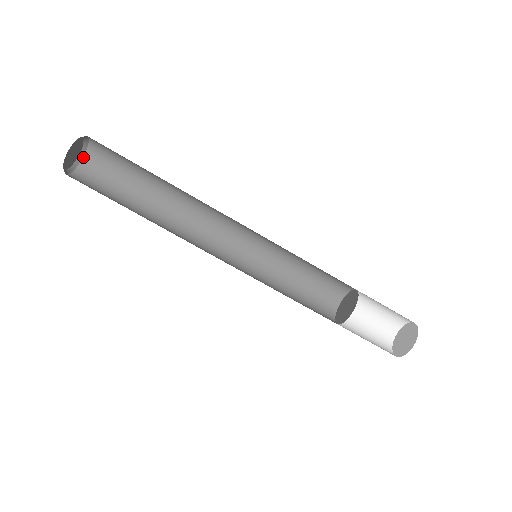
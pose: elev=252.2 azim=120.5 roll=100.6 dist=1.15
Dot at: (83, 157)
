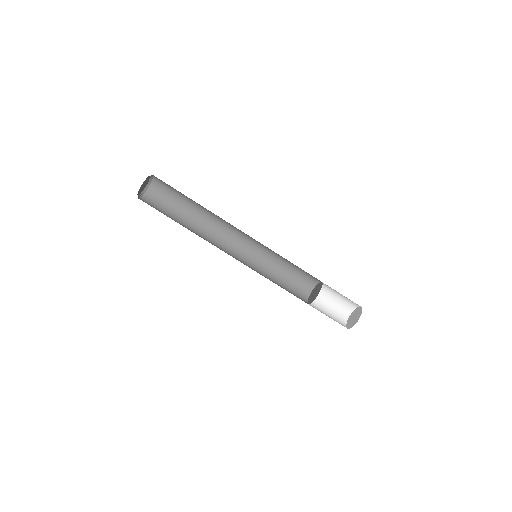
Dot at: (151, 181)
